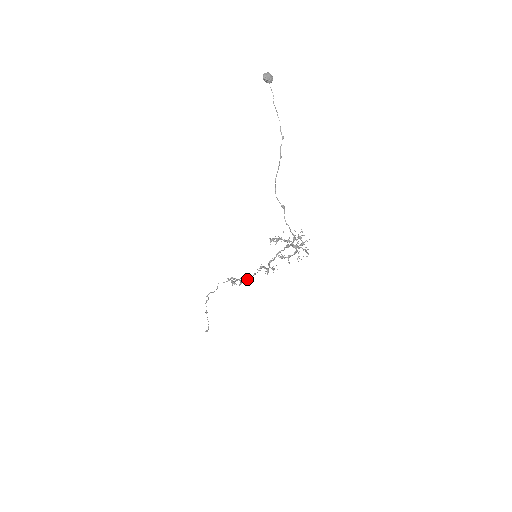
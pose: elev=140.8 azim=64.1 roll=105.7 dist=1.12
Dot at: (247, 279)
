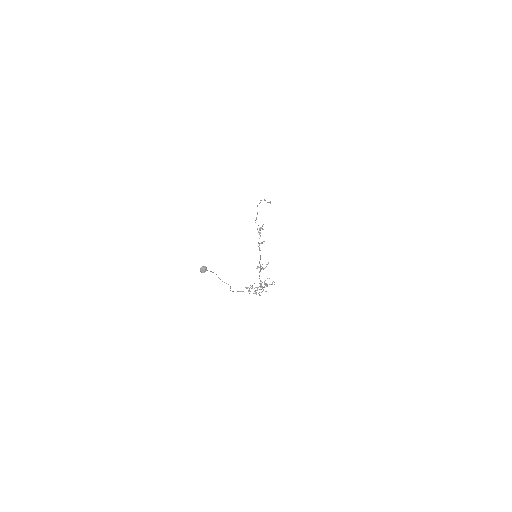
Dot at: occluded
